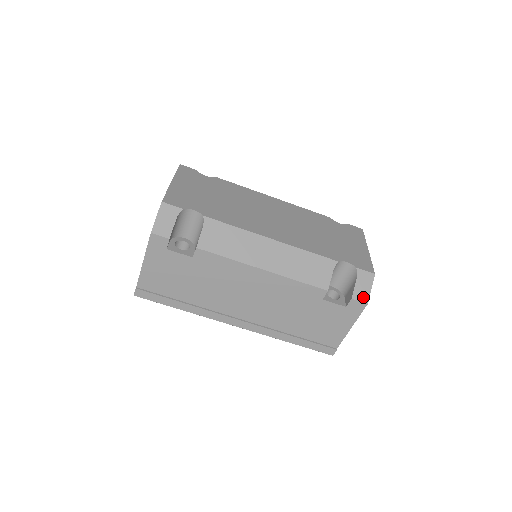
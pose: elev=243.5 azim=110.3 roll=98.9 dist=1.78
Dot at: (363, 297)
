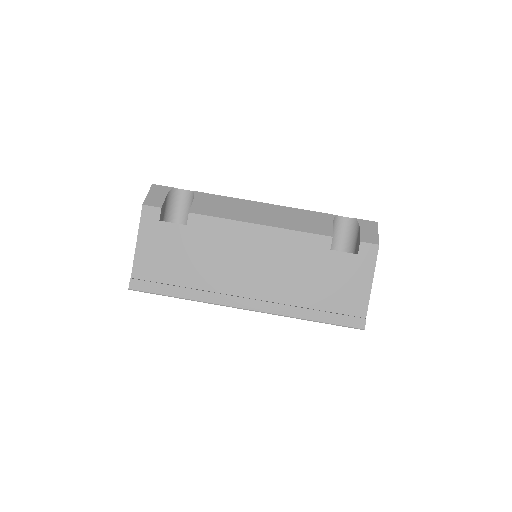
Dot at: (372, 240)
